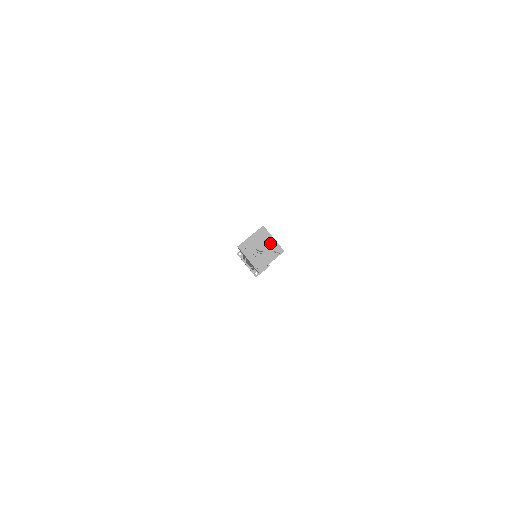
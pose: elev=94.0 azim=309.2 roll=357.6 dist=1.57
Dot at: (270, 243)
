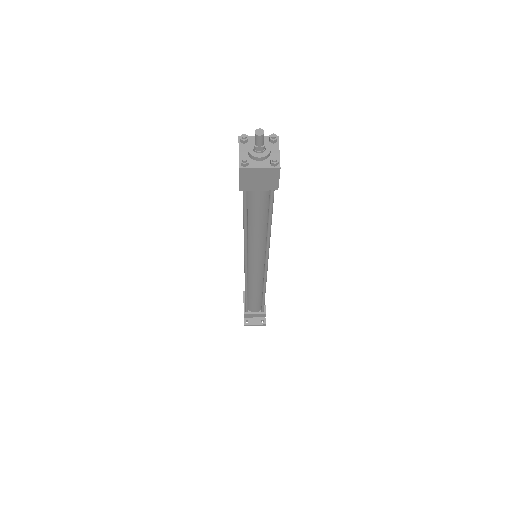
Dot at: (272, 153)
